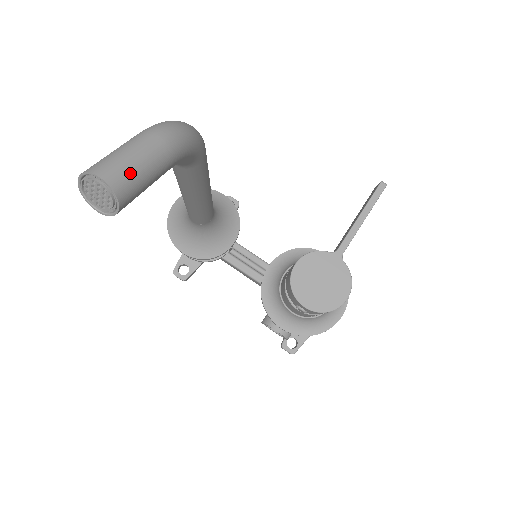
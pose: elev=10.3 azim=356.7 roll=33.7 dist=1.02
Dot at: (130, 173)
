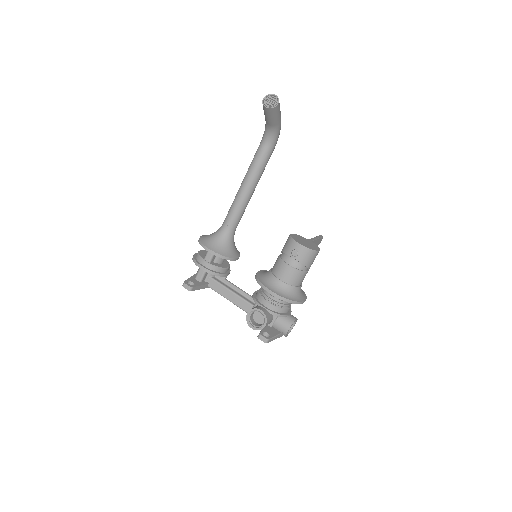
Dot at: (279, 104)
